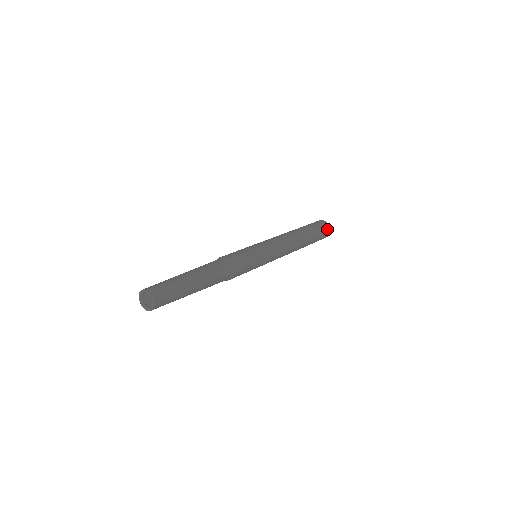
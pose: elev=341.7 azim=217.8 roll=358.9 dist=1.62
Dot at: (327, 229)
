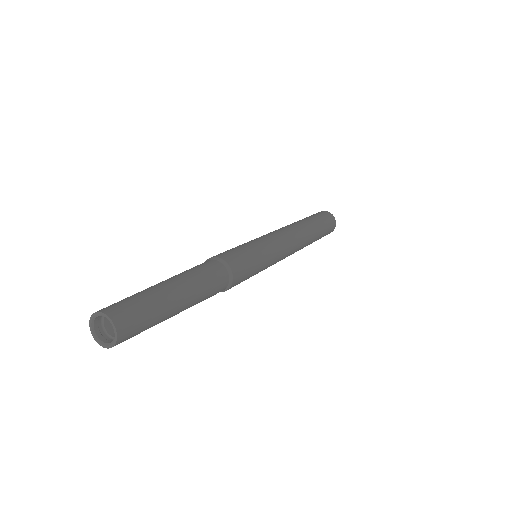
Dot at: (333, 227)
